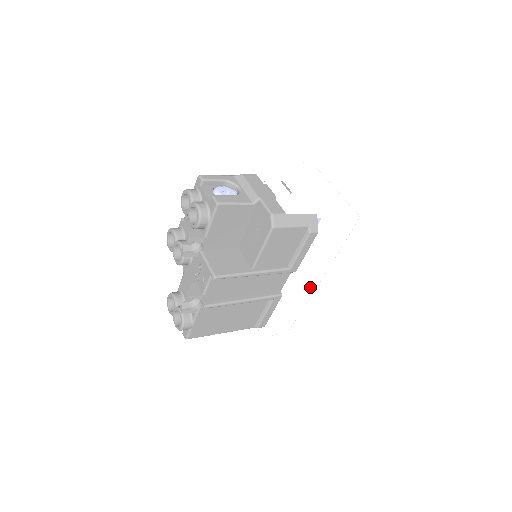
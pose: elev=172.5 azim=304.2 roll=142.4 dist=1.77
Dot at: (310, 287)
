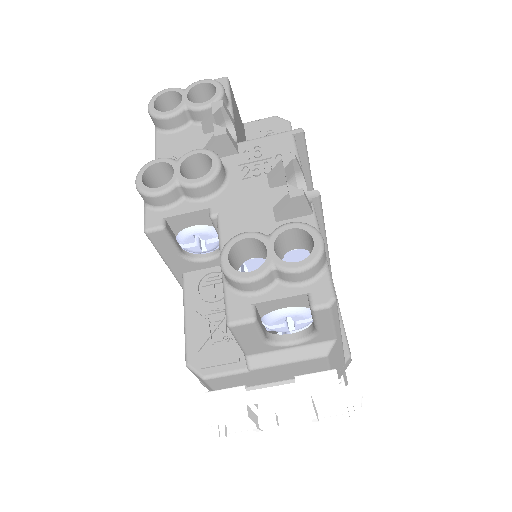
Dot at: occluded
